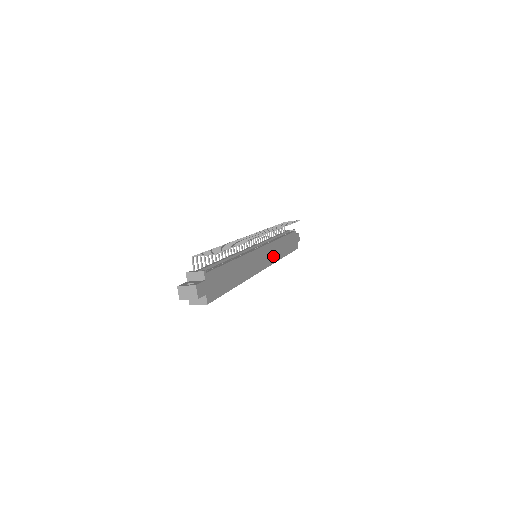
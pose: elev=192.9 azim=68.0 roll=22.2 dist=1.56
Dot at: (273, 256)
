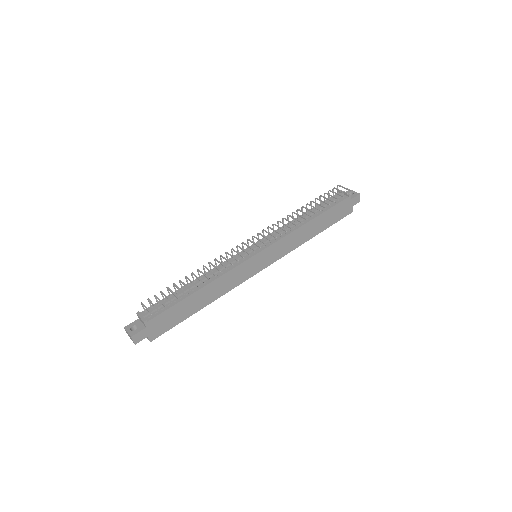
Dot at: (285, 249)
